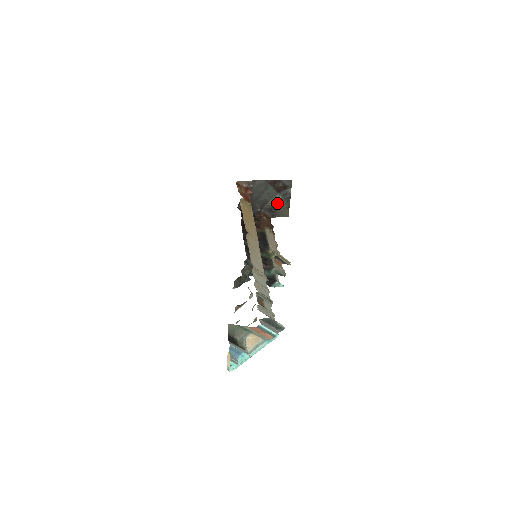
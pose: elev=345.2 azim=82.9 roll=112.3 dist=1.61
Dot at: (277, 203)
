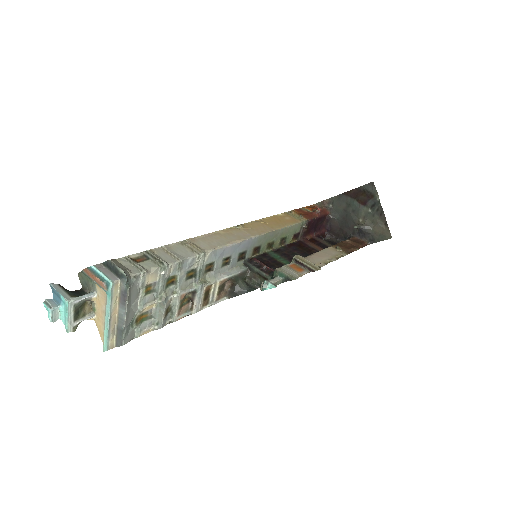
Dot at: (368, 221)
